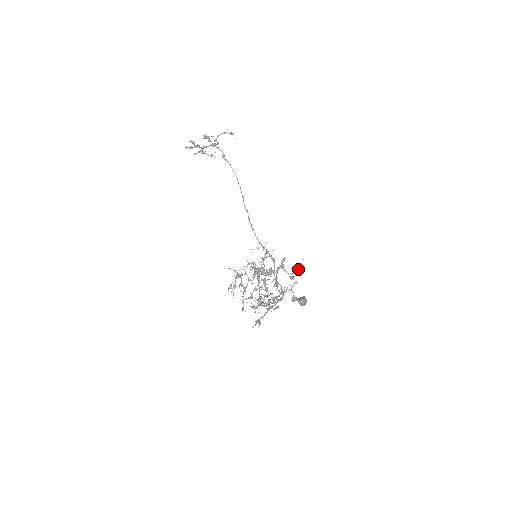
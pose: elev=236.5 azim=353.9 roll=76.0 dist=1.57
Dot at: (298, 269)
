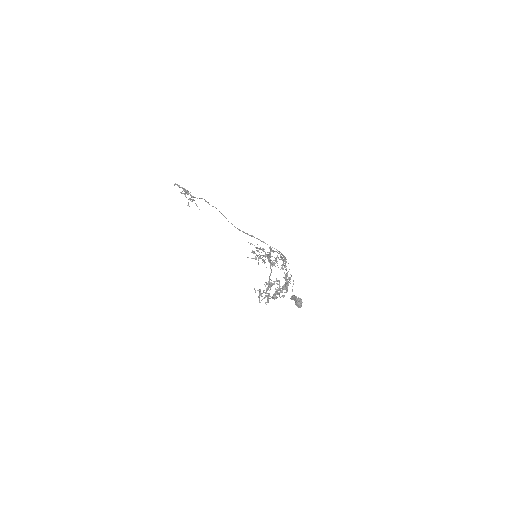
Dot at: (291, 276)
